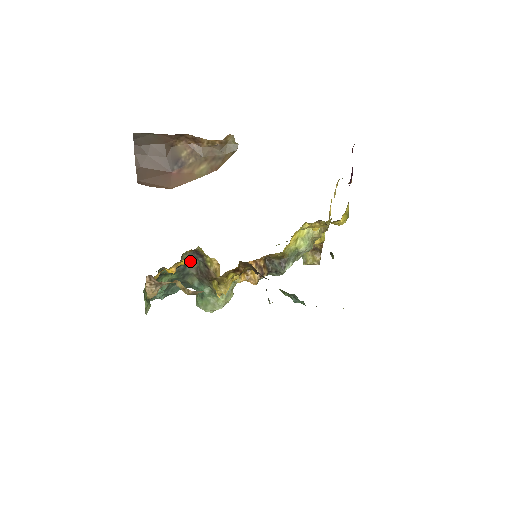
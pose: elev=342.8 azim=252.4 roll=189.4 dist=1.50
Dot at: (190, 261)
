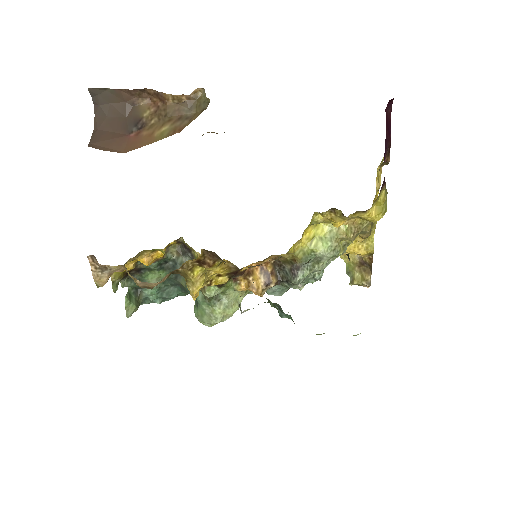
Dot at: (160, 250)
